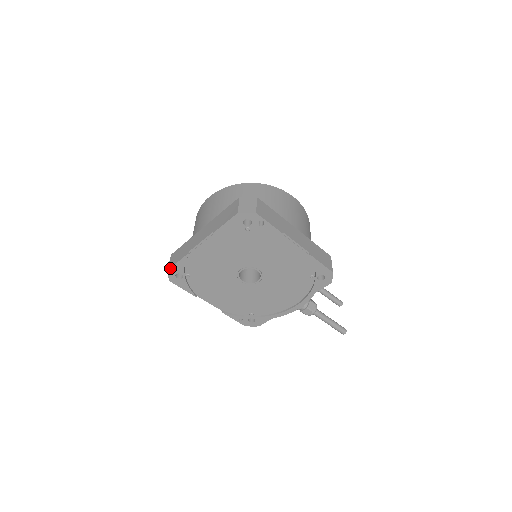
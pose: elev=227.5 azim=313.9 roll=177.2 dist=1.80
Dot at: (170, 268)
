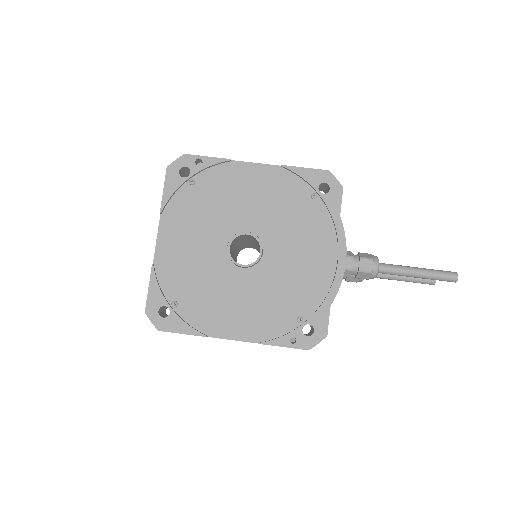
Dot at: (146, 306)
